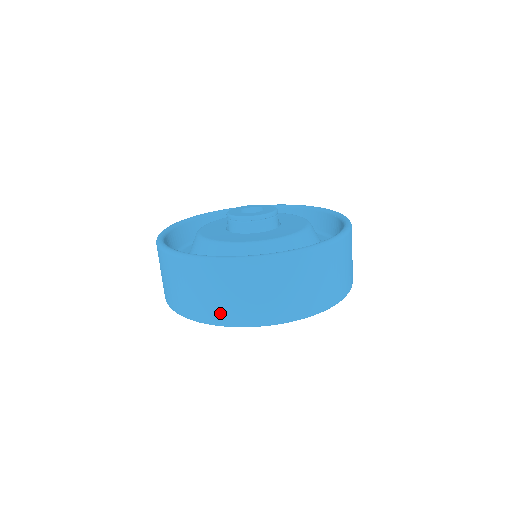
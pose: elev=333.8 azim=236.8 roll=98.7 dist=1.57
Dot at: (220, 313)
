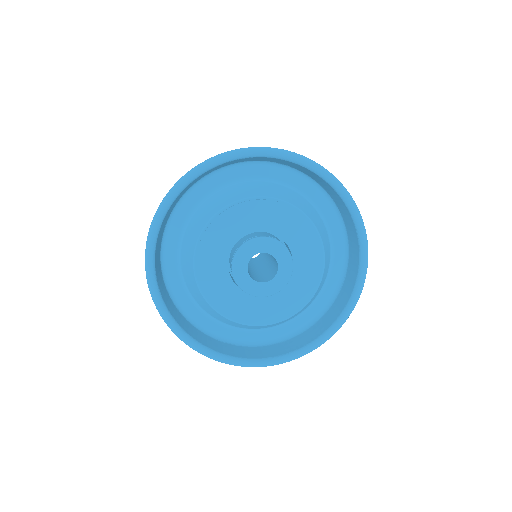
Dot at: occluded
